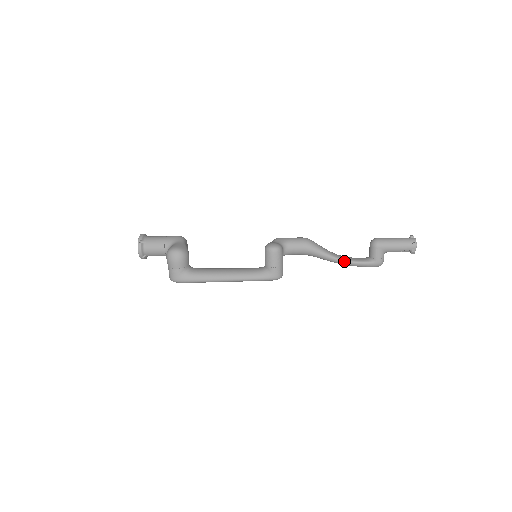
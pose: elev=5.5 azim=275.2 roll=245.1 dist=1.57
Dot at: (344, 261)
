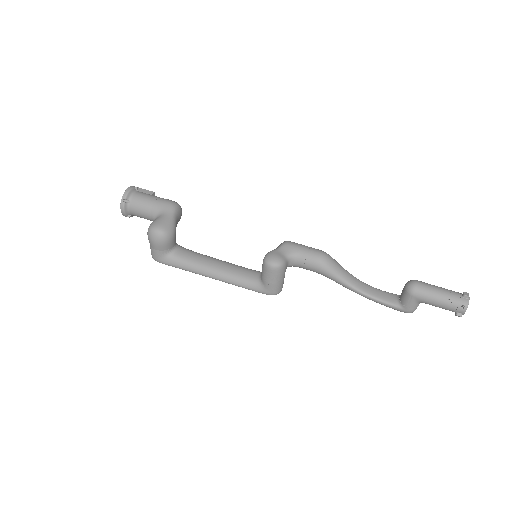
Dot at: (364, 295)
